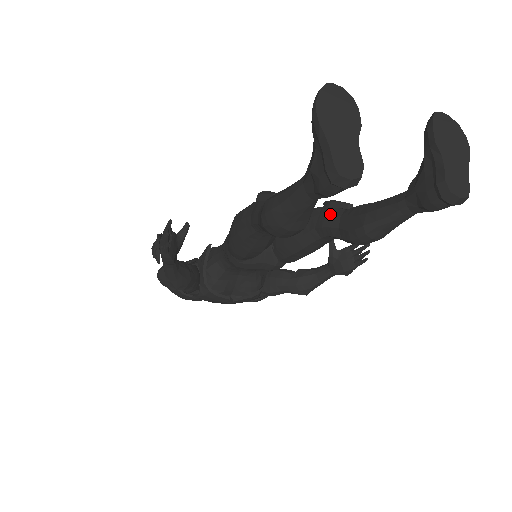
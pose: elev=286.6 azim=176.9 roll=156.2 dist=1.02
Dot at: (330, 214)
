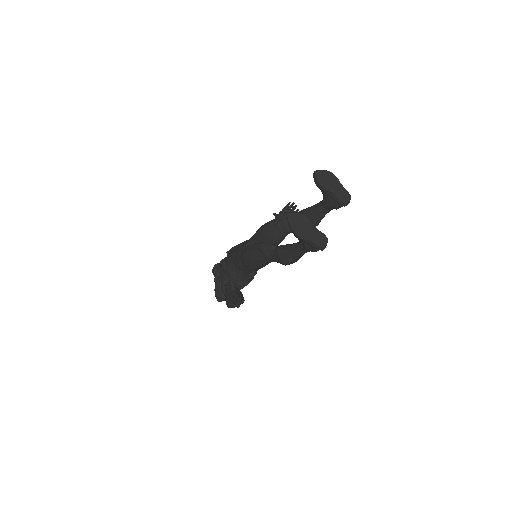
Dot at: occluded
